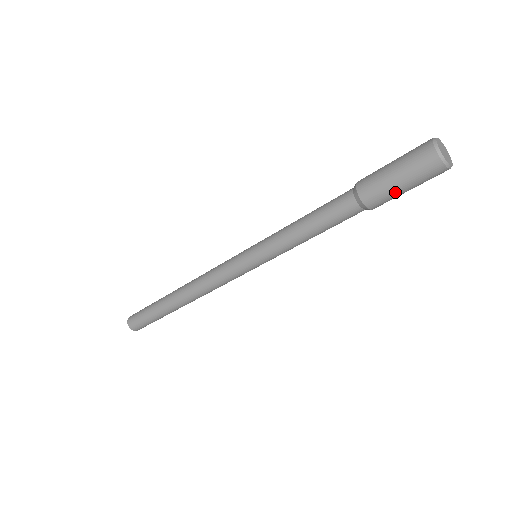
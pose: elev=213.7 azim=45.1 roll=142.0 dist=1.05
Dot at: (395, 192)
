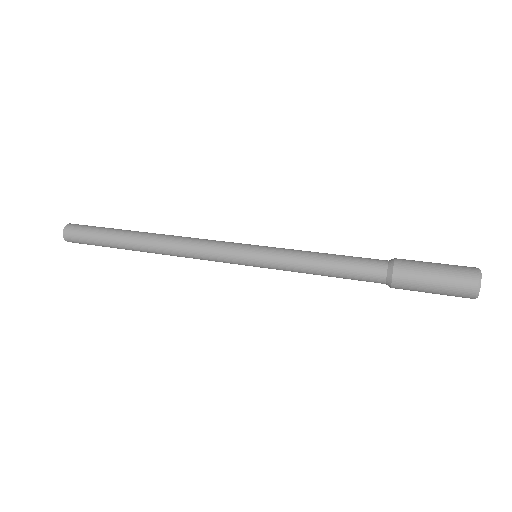
Dot at: occluded
